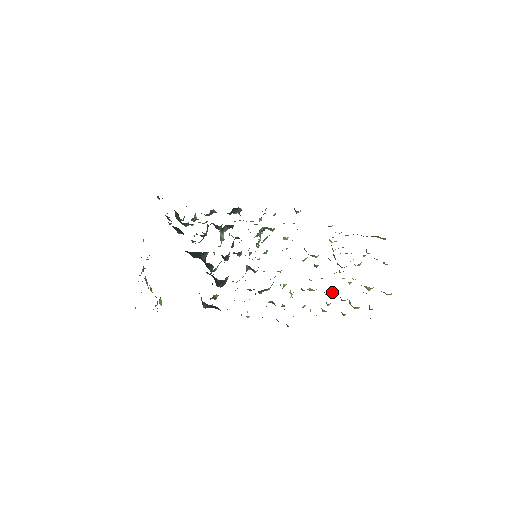
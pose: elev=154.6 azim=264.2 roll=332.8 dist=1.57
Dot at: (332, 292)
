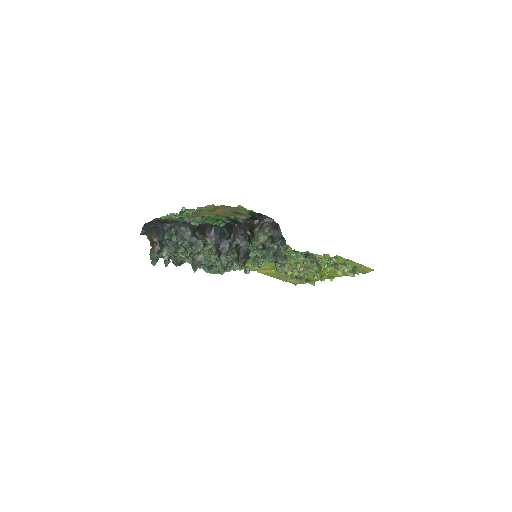
Dot at: (326, 265)
